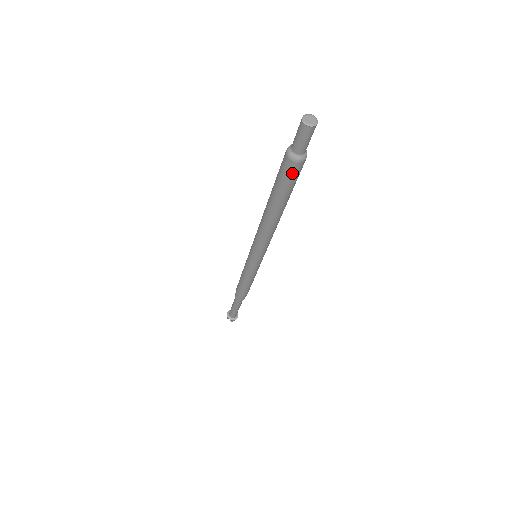
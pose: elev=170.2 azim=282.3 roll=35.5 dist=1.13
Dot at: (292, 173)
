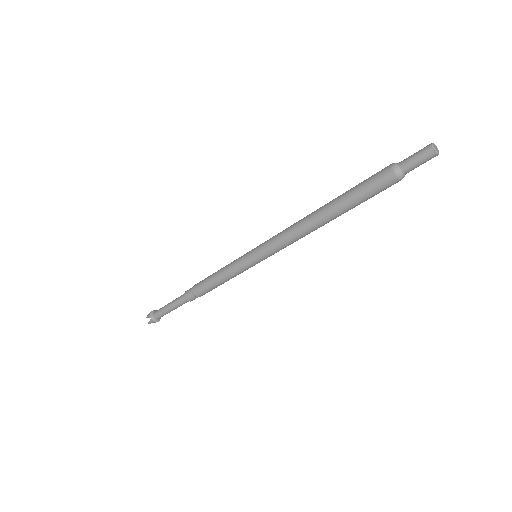
Dot at: (383, 185)
